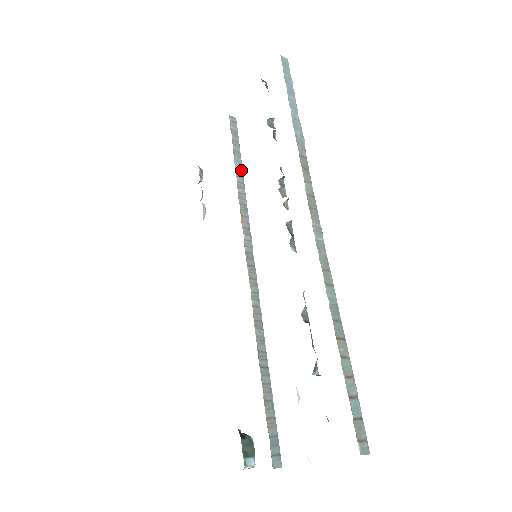
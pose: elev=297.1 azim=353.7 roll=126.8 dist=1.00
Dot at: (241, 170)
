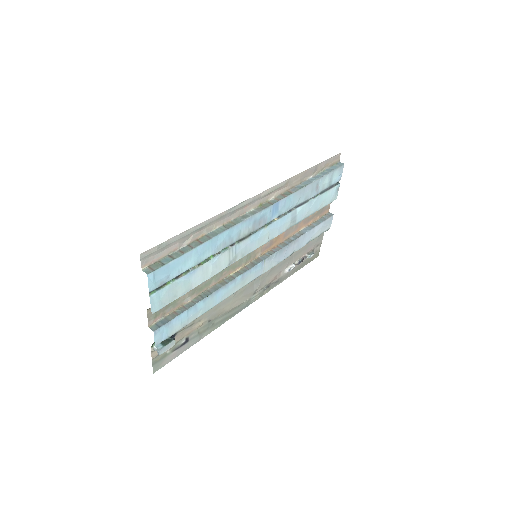
Dot at: (305, 232)
